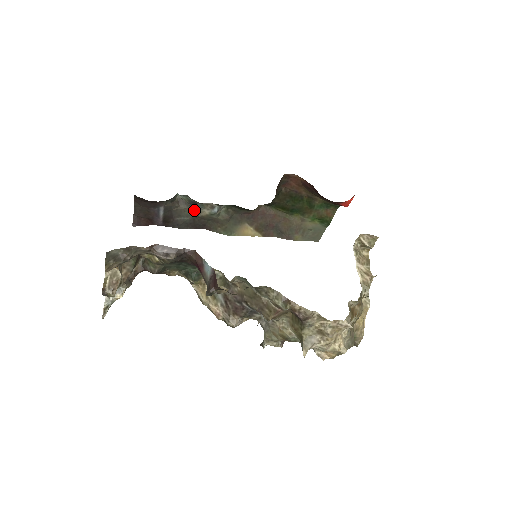
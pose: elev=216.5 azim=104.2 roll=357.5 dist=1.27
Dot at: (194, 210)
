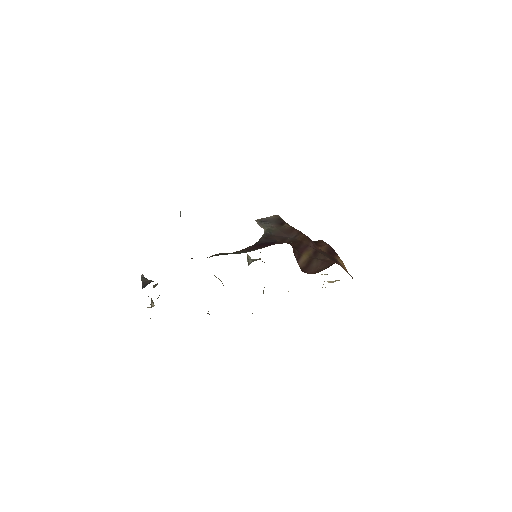
Dot at: occluded
